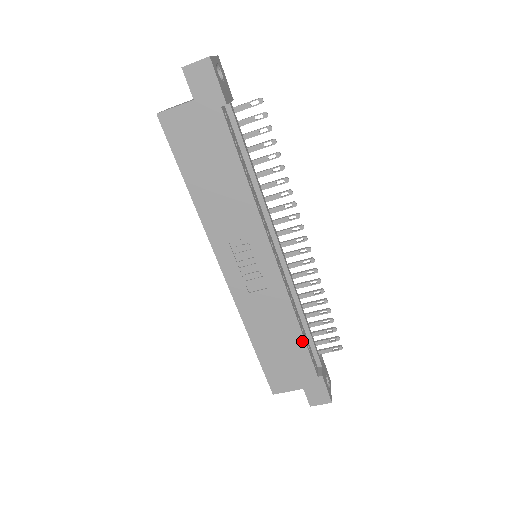
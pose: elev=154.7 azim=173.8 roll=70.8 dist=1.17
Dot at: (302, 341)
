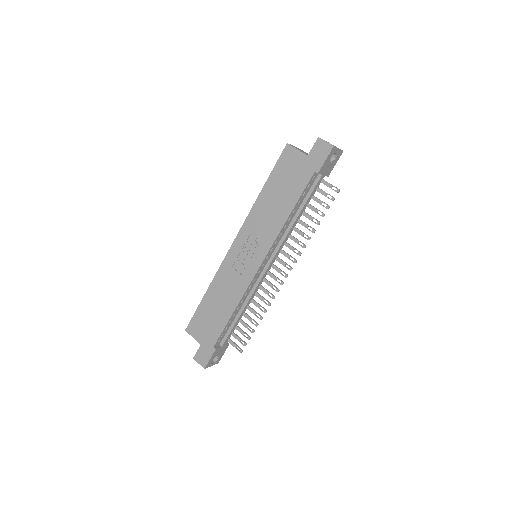
Dot at: (227, 320)
